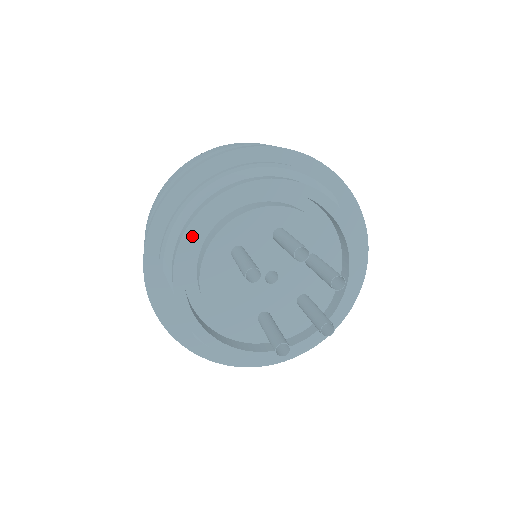
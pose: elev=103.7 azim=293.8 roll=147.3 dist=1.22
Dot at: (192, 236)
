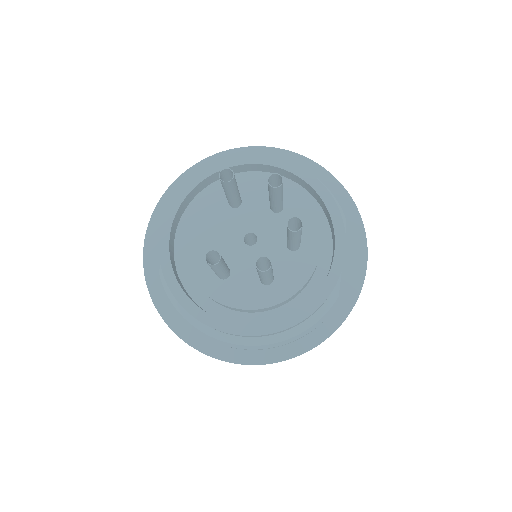
Dot at: (209, 173)
